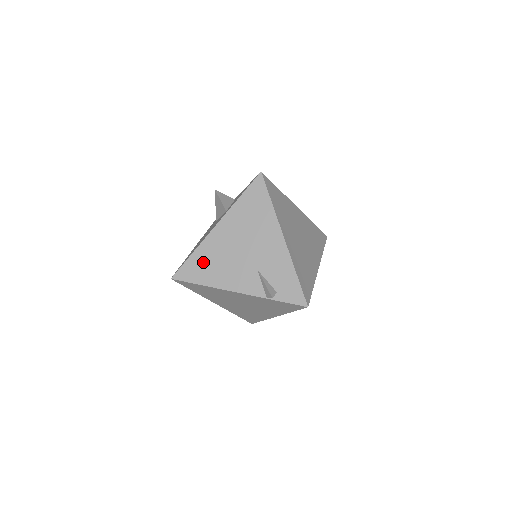
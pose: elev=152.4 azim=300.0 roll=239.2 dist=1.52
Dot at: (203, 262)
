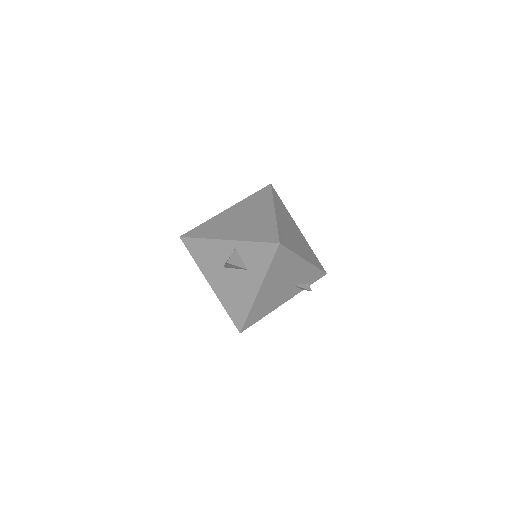
Dot at: (258, 311)
